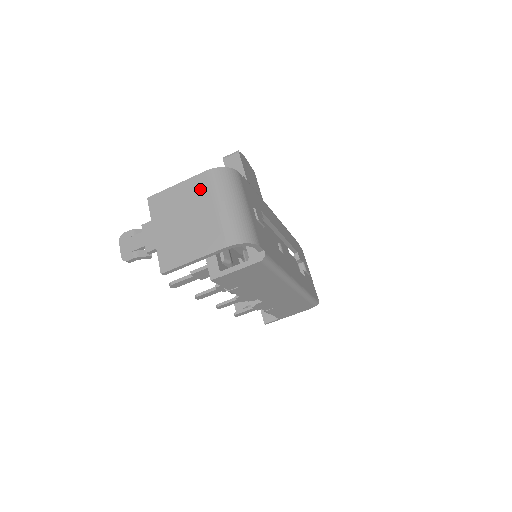
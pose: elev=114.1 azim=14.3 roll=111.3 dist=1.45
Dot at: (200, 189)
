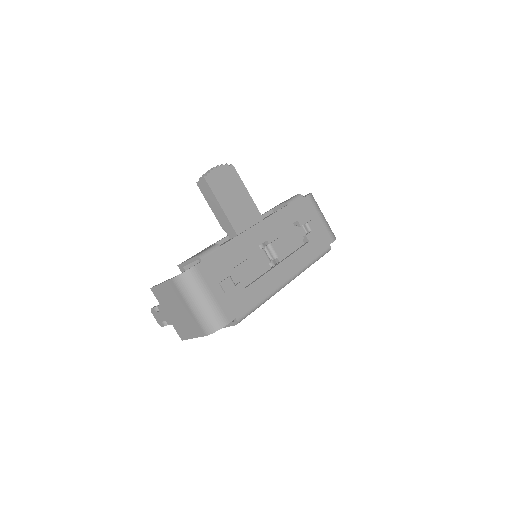
Dot at: (174, 292)
